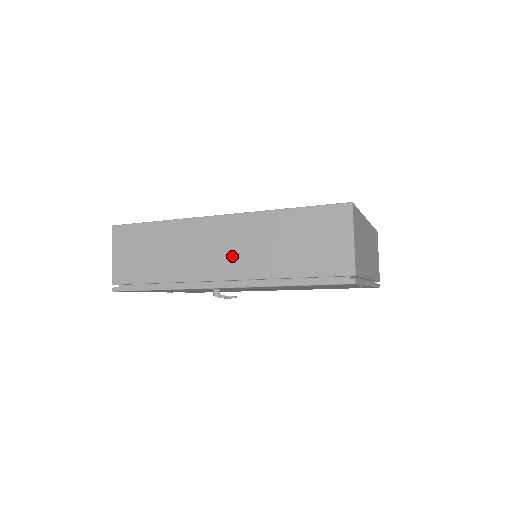
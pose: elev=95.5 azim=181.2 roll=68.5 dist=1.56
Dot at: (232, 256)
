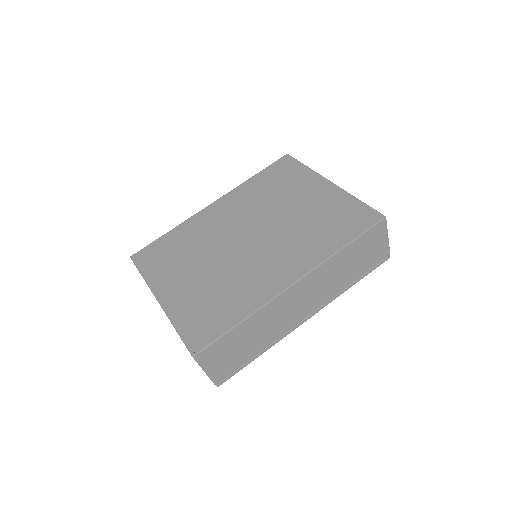
Dot at: (312, 299)
